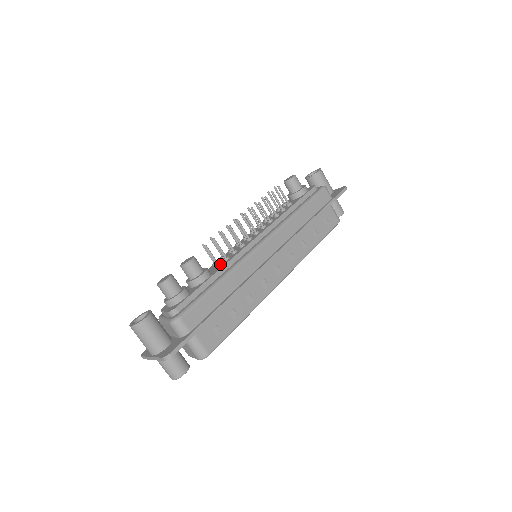
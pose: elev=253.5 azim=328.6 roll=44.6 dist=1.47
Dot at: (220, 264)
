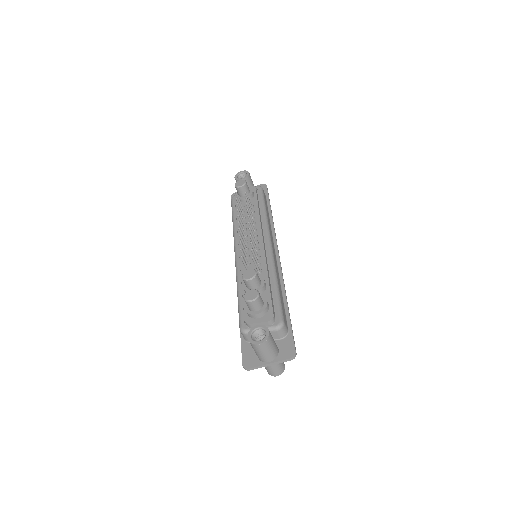
Dot at: (261, 270)
